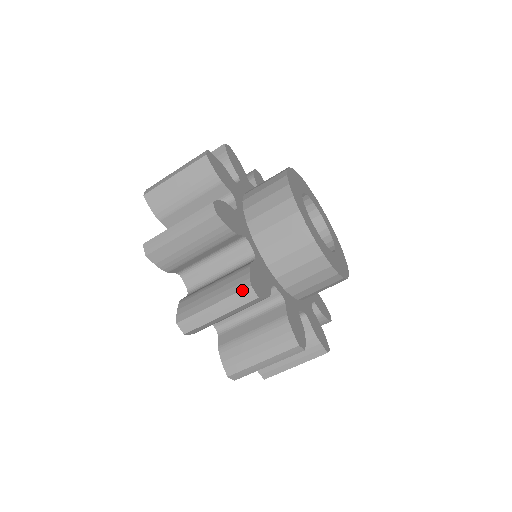
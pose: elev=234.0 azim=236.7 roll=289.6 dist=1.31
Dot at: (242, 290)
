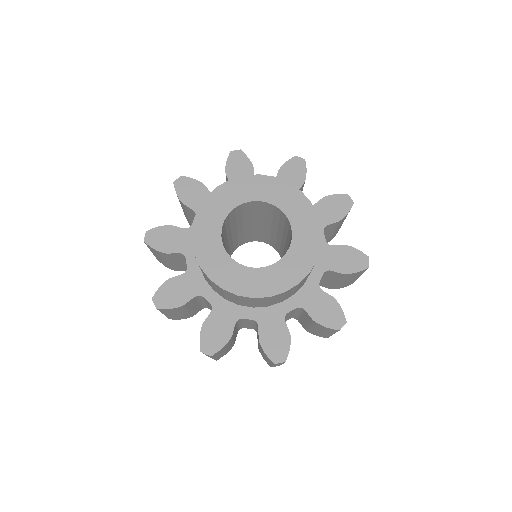
Dot at: occluded
